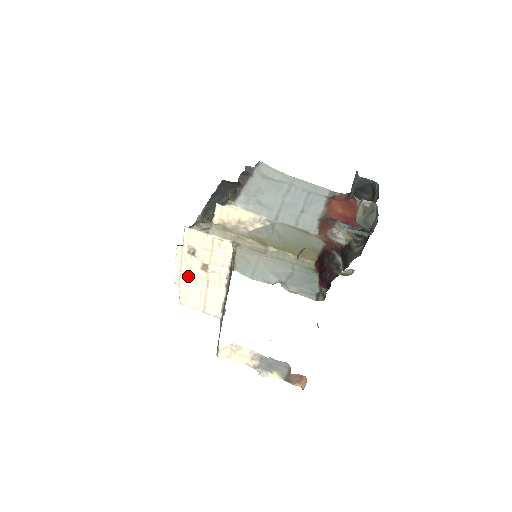
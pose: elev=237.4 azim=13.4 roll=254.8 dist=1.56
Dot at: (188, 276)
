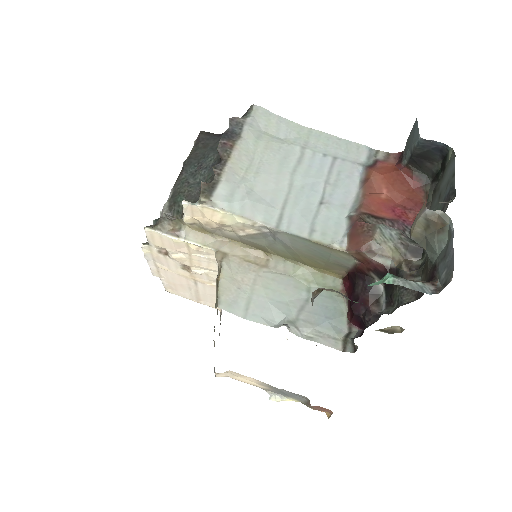
Dot at: (168, 272)
